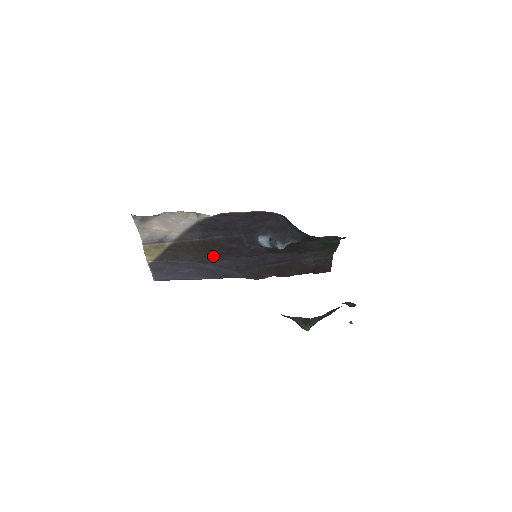
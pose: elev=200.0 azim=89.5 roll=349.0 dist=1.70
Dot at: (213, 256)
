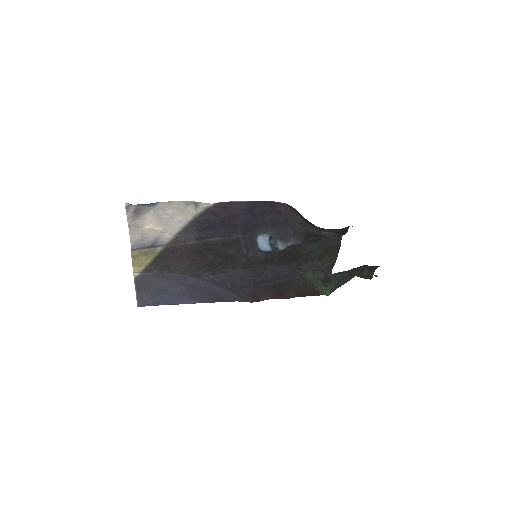
Dot at: (207, 267)
